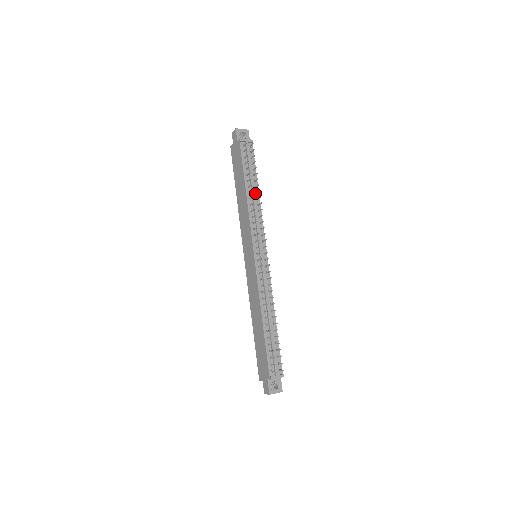
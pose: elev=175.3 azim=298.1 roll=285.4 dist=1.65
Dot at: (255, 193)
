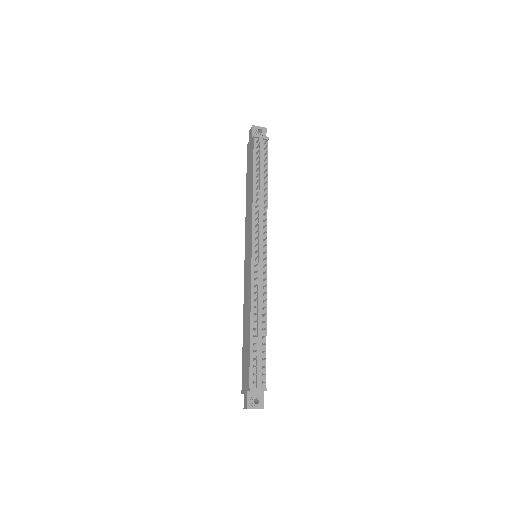
Dot at: (263, 190)
